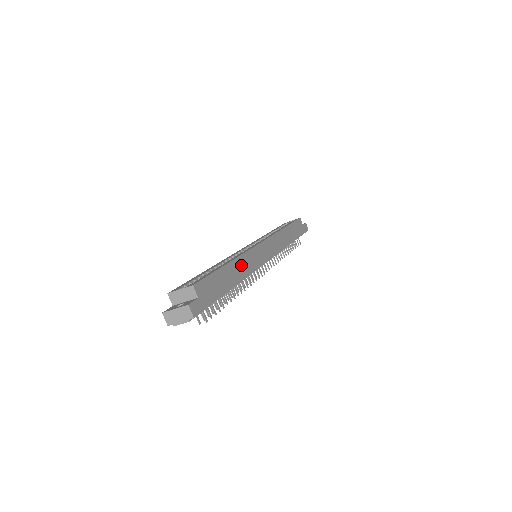
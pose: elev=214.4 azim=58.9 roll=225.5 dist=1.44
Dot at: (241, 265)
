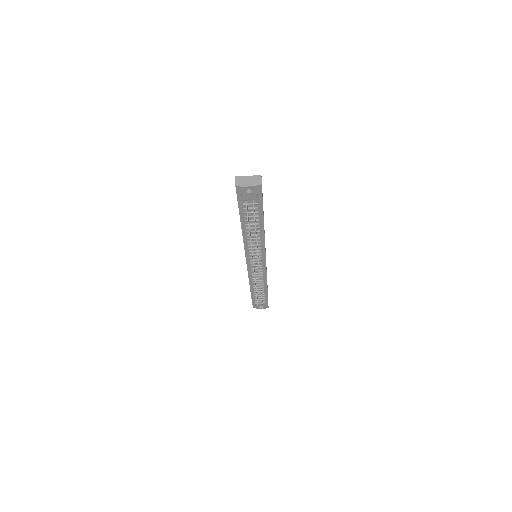
Dot at: occluded
